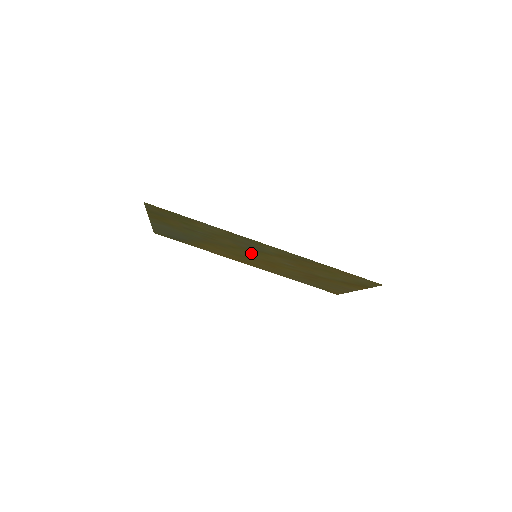
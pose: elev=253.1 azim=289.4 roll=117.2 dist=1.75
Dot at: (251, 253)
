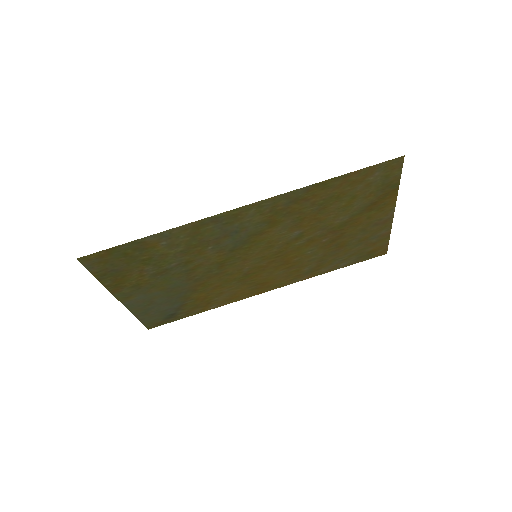
Dot at: (247, 255)
